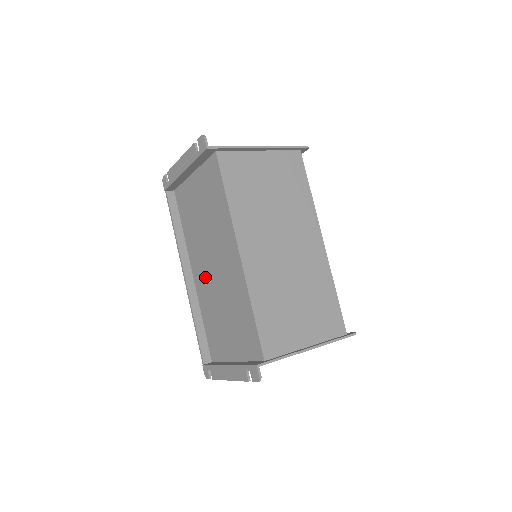
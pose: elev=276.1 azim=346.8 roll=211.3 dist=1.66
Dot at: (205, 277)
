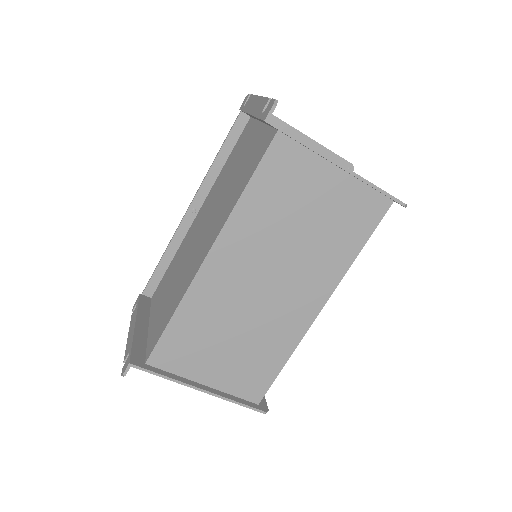
Dot at: (195, 230)
